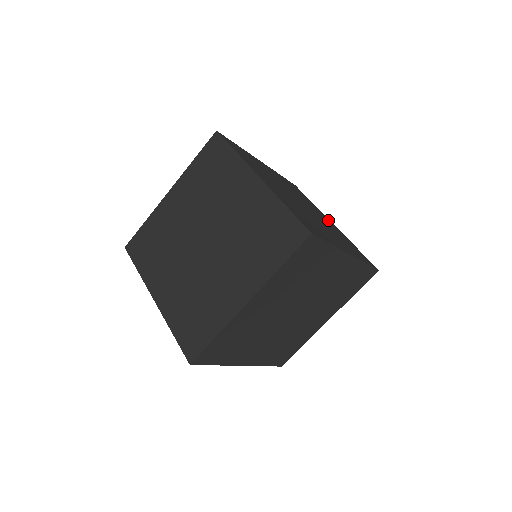
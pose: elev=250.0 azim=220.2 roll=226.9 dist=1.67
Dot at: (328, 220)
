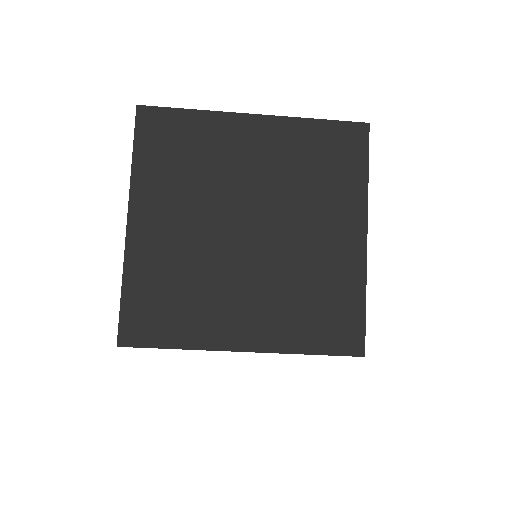
Dot at: occluded
